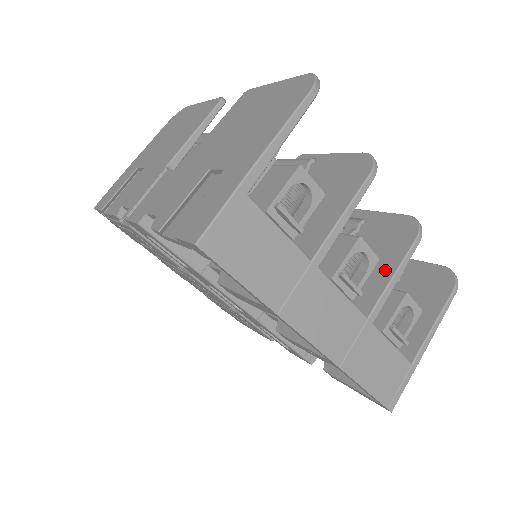
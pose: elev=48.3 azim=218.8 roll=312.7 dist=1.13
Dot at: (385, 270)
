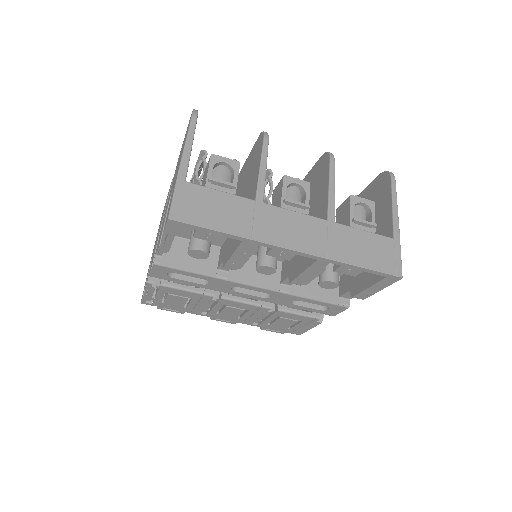
Dot at: (324, 190)
